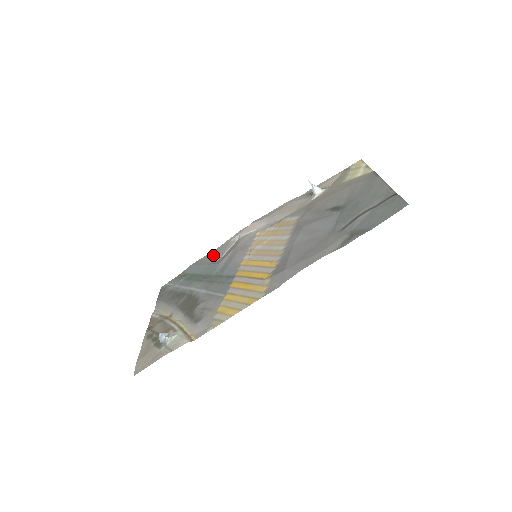
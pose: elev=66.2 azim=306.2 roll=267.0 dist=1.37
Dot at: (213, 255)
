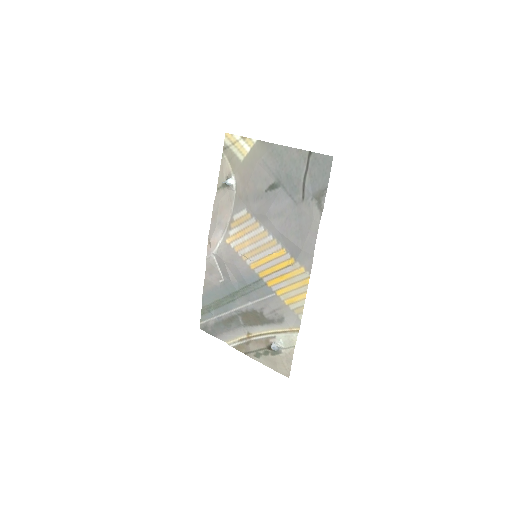
Dot at: (211, 280)
